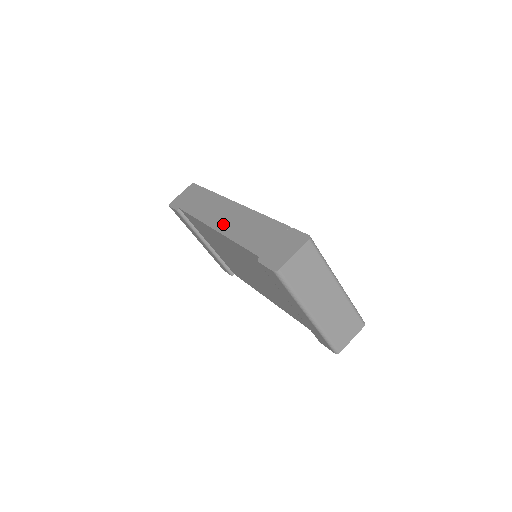
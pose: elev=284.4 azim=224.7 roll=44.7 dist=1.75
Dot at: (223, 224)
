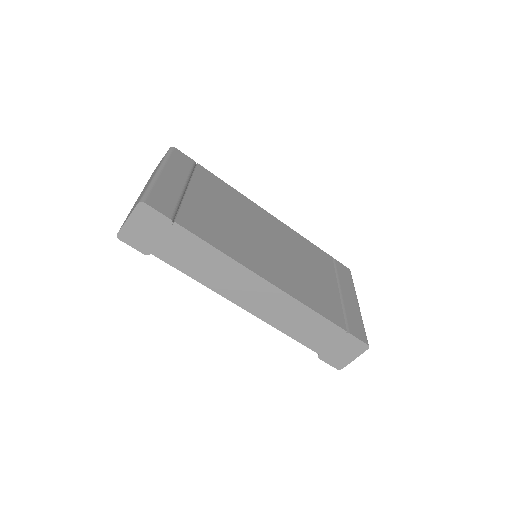
Dot at: (255, 306)
